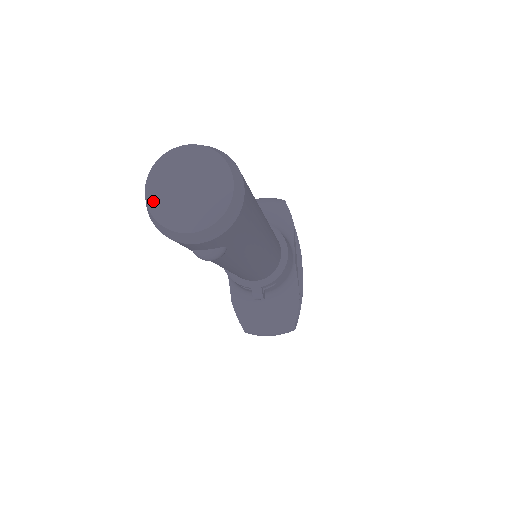
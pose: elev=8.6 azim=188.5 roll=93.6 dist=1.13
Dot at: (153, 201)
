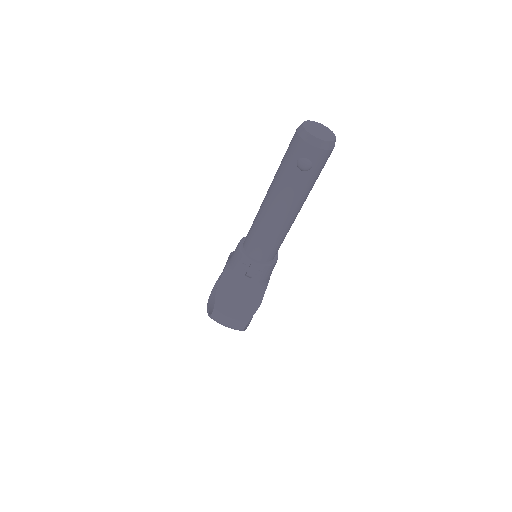
Dot at: (305, 126)
